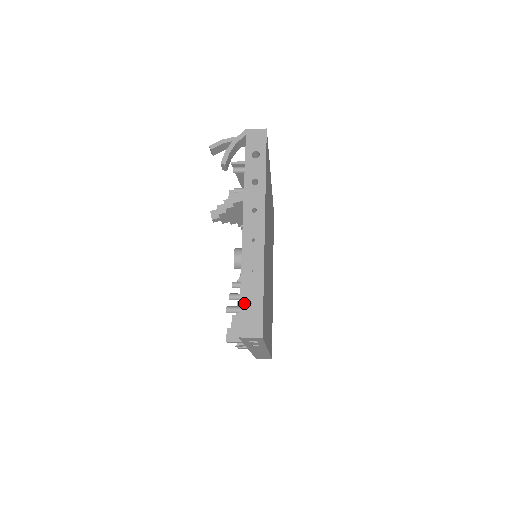
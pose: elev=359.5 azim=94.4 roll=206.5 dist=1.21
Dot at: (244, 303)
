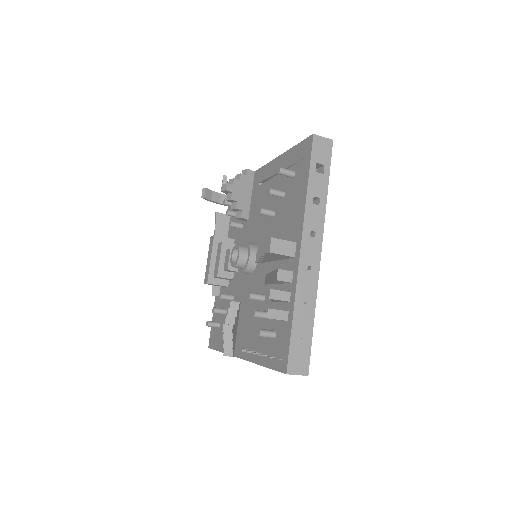
Dot at: occluded
